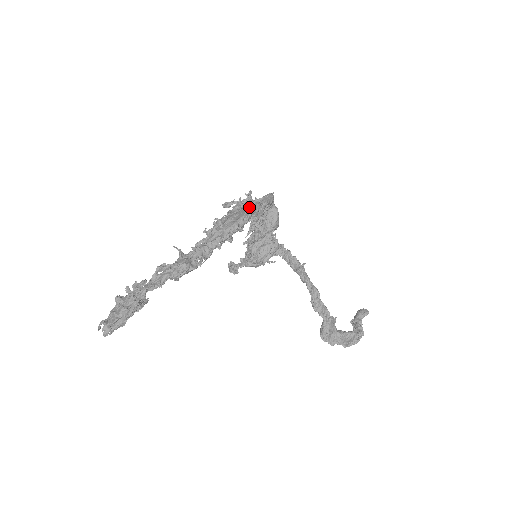
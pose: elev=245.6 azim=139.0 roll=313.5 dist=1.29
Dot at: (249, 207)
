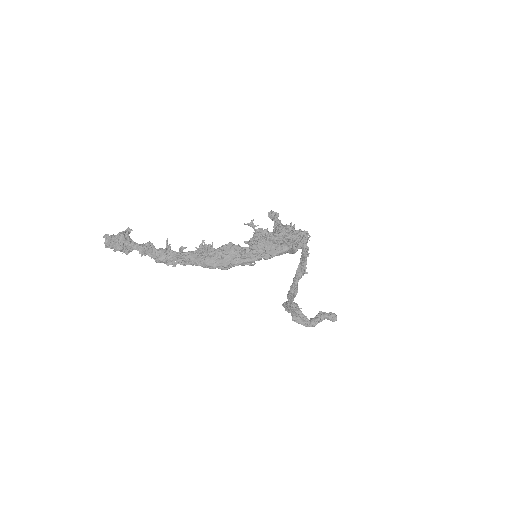
Dot at: (246, 255)
